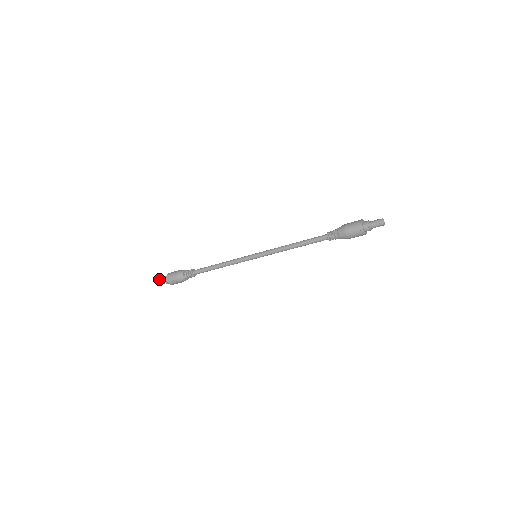
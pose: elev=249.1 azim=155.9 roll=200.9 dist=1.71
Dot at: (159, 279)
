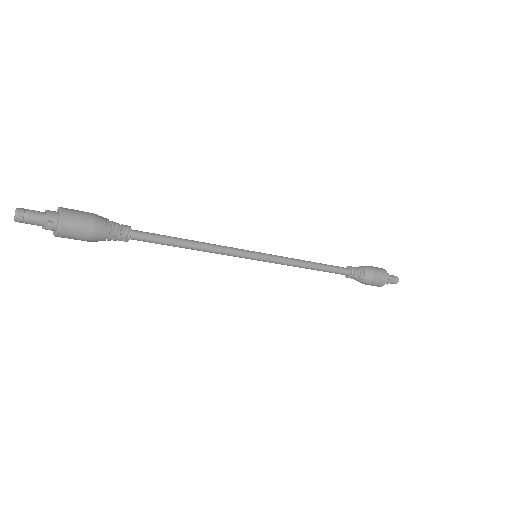
Dot at: (24, 209)
